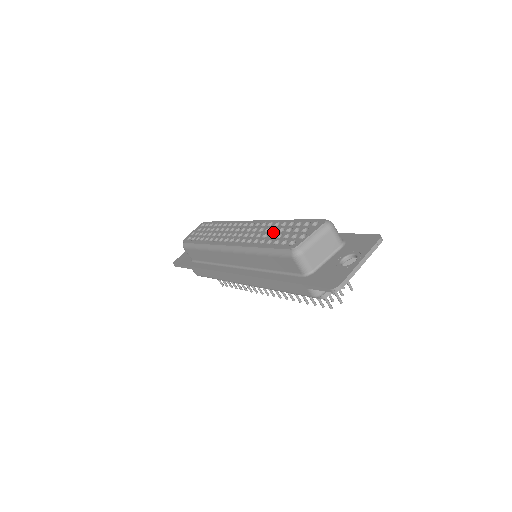
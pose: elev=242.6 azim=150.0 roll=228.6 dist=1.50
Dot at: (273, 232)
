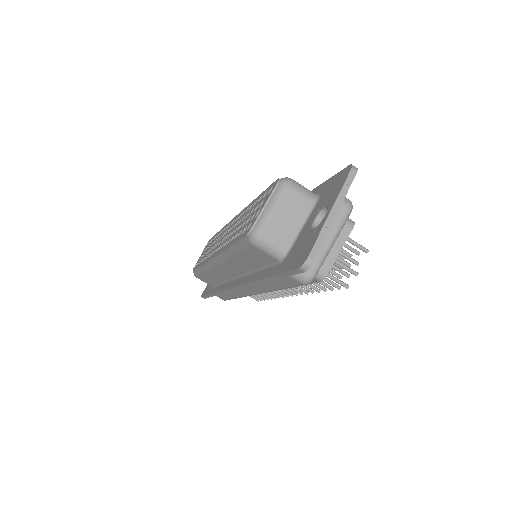
Dot at: (241, 222)
